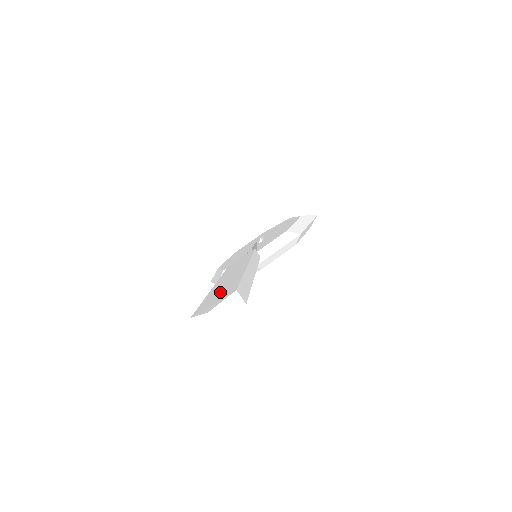
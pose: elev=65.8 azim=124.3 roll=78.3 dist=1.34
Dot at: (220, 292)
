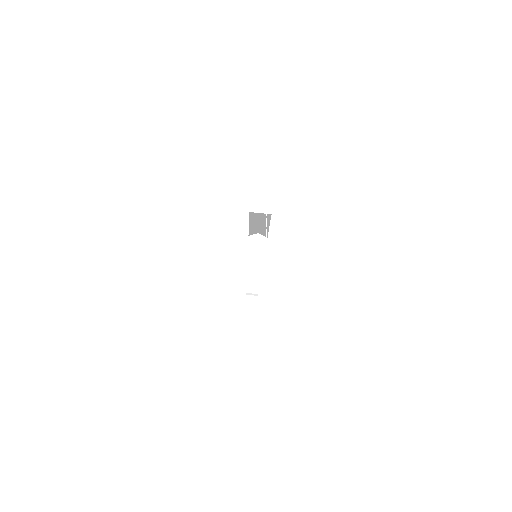
Dot at: occluded
